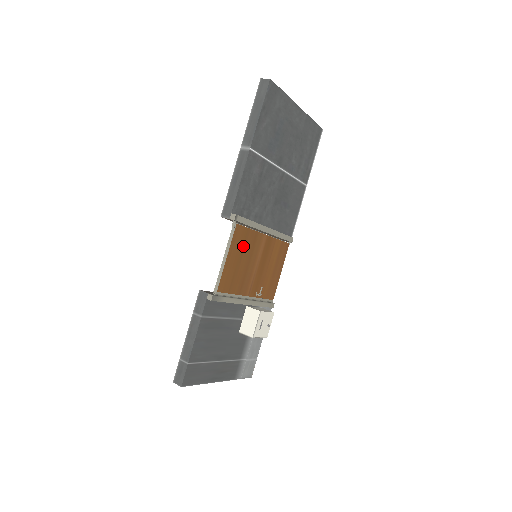
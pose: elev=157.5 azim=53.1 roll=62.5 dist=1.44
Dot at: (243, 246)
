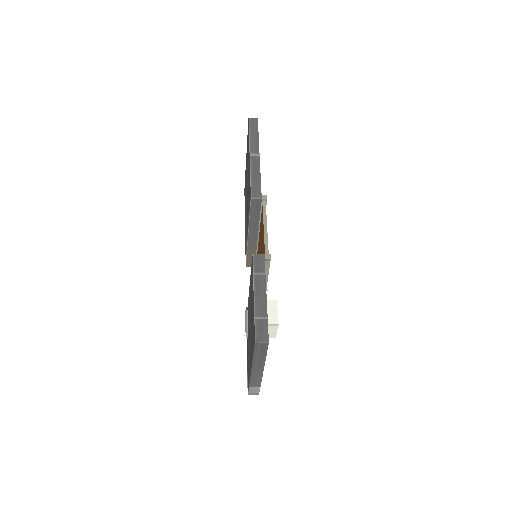
Dot at: occluded
